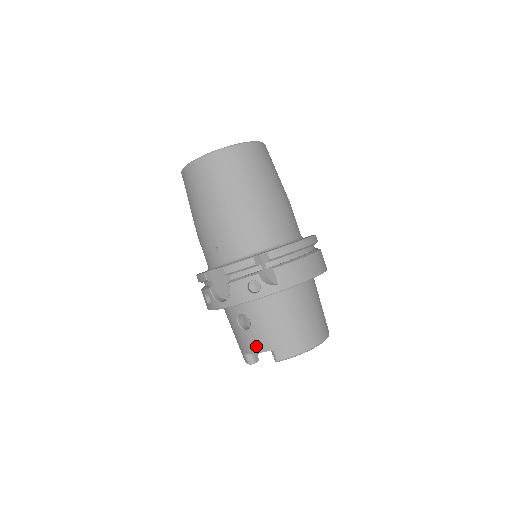
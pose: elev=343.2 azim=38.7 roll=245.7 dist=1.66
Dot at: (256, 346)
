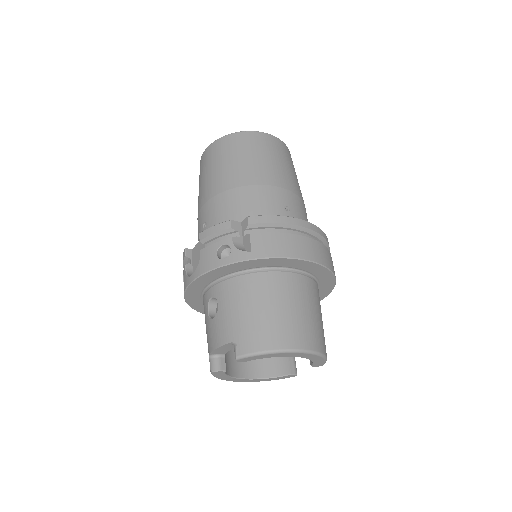
Dot at: (218, 338)
